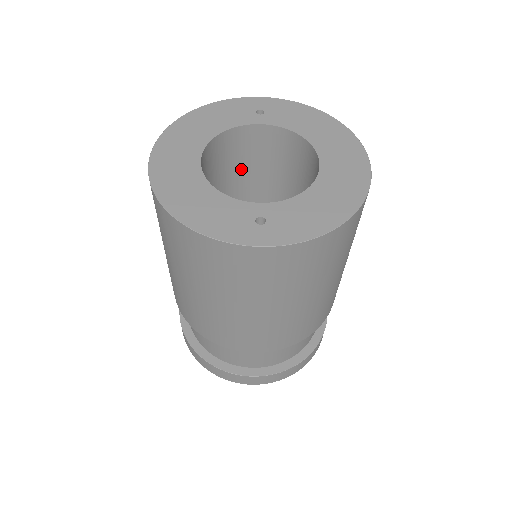
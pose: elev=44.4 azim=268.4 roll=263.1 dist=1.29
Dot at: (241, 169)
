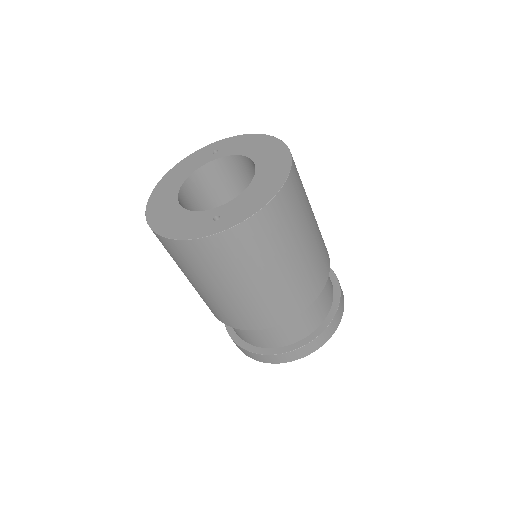
Dot at: (220, 196)
